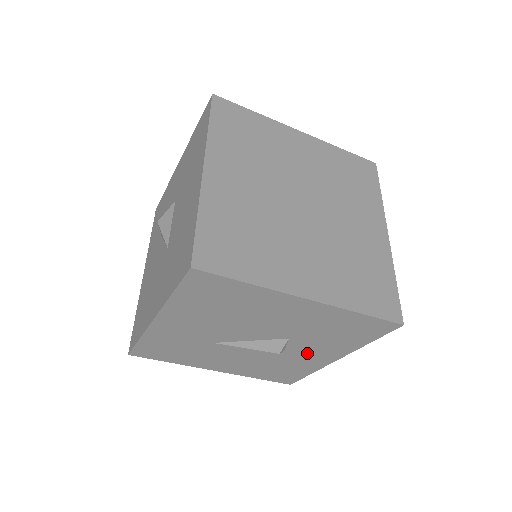
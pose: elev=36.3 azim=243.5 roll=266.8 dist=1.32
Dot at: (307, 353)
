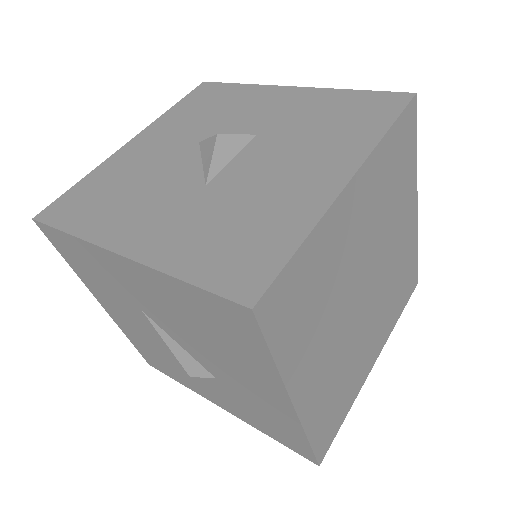
Dot at: (208, 387)
